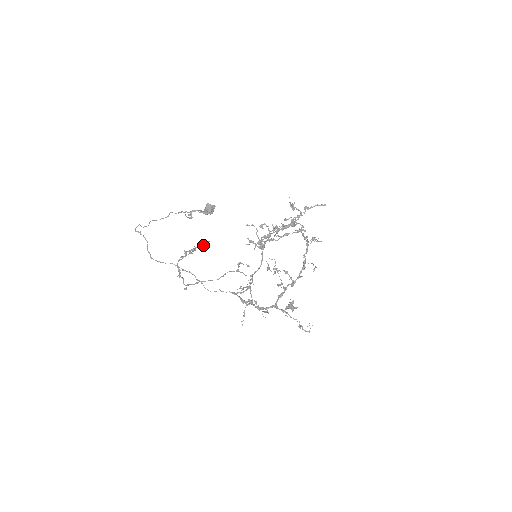
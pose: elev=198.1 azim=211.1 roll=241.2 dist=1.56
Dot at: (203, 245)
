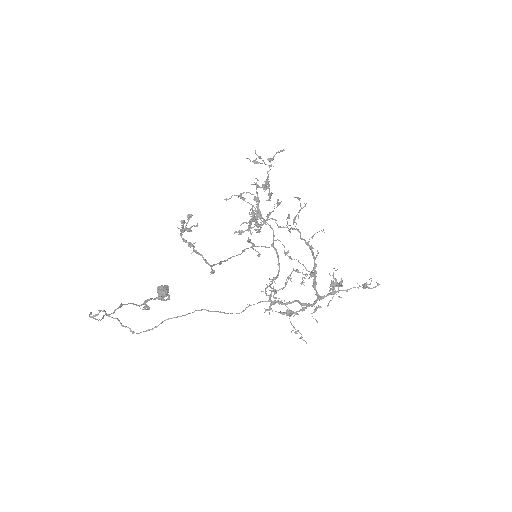
Dot at: occluded
